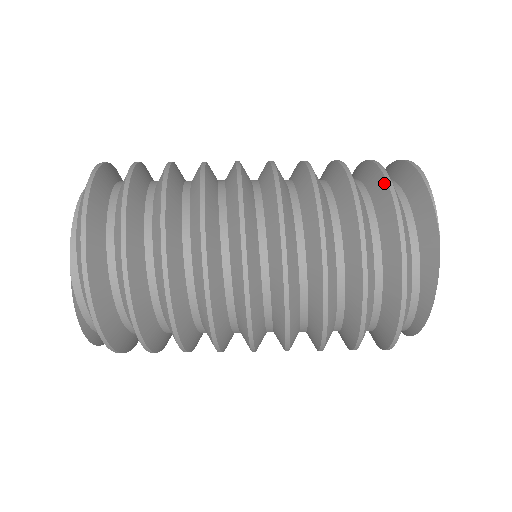
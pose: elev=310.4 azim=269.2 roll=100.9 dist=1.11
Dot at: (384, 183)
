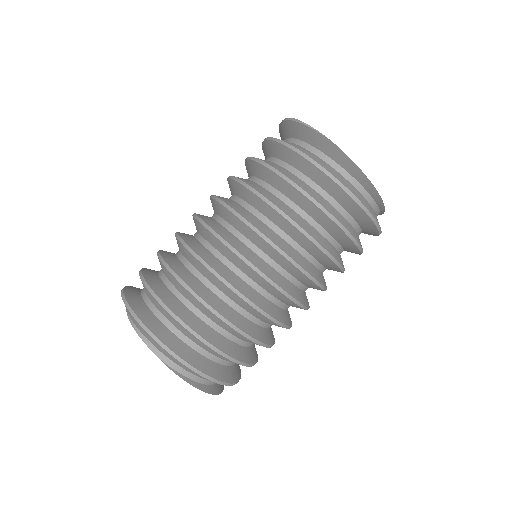
Dot at: (275, 144)
